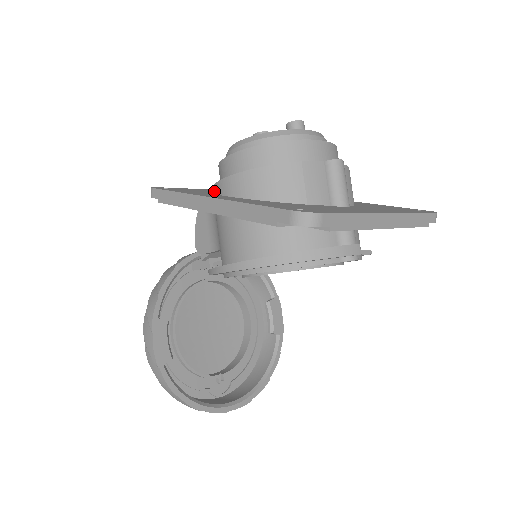
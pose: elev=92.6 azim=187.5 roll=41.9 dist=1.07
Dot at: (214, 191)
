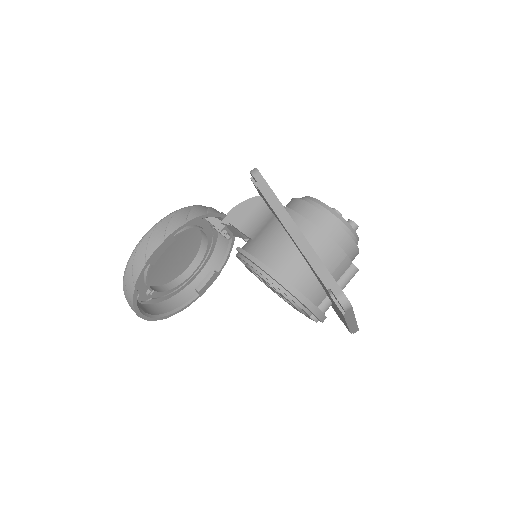
Dot at: (288, 212)
